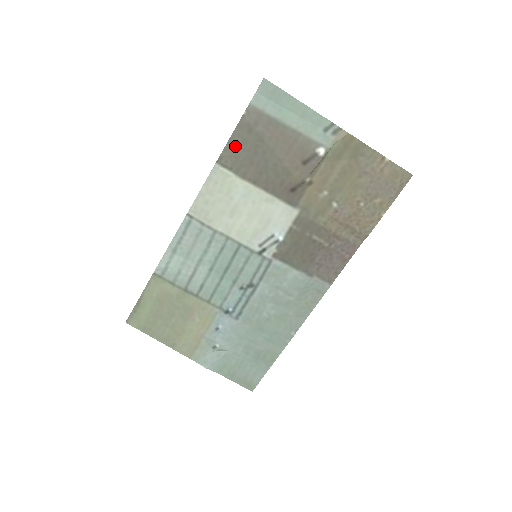
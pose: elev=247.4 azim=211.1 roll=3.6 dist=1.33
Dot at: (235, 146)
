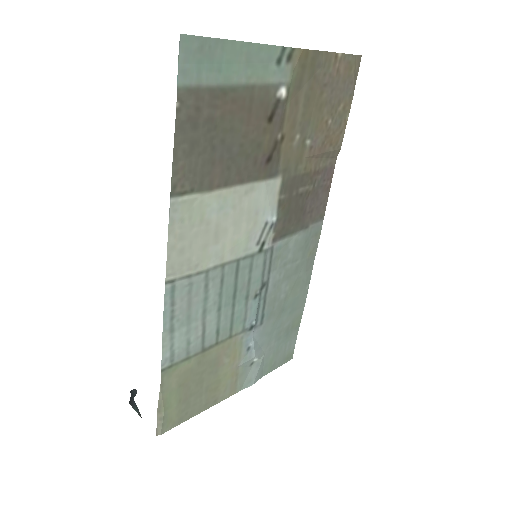
Dot at: (184, 159)
